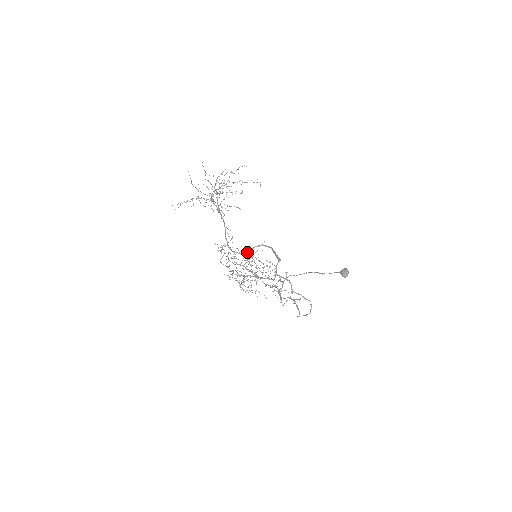
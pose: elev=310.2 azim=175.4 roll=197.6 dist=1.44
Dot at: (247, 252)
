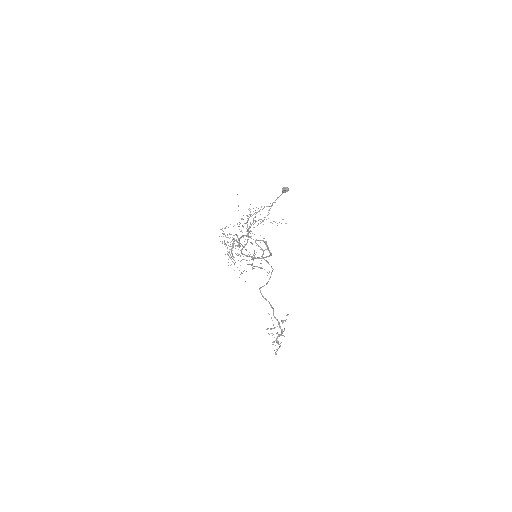
Dot at: (252, 256)
